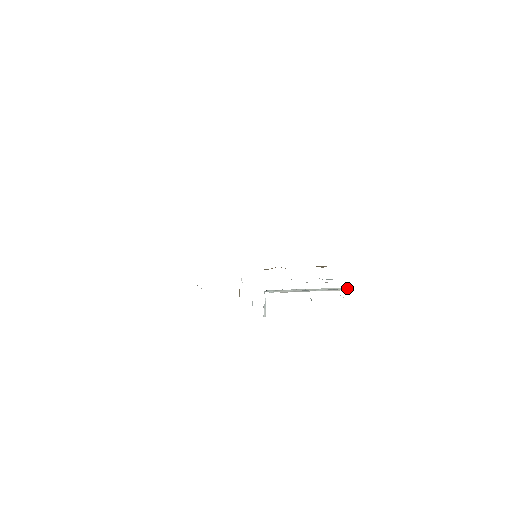
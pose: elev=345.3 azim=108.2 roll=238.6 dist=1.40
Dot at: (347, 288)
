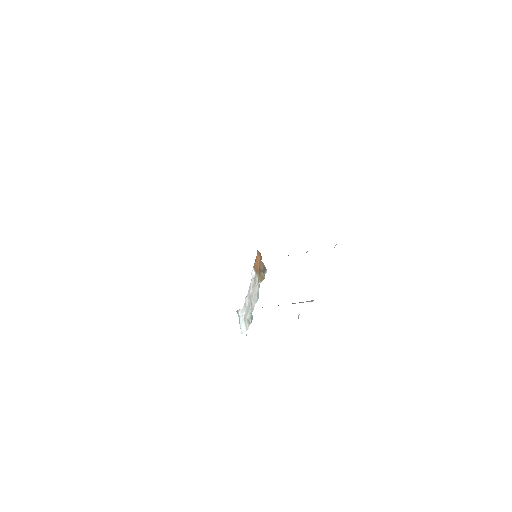
Dot at: (312, 300)
